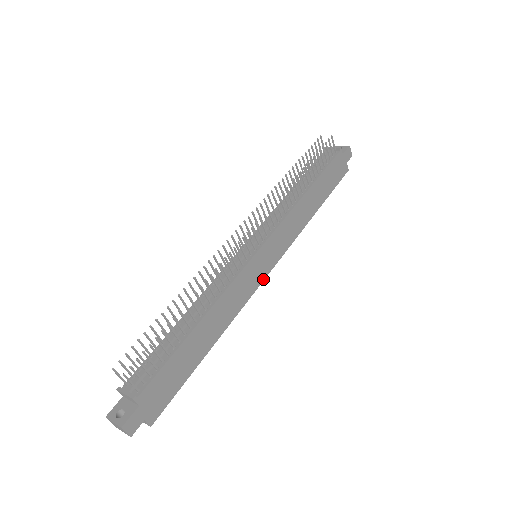
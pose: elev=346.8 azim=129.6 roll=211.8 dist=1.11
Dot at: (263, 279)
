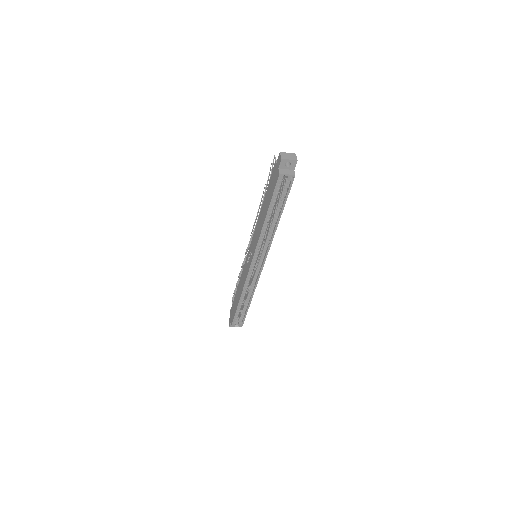
Dot at: (265, 260)
